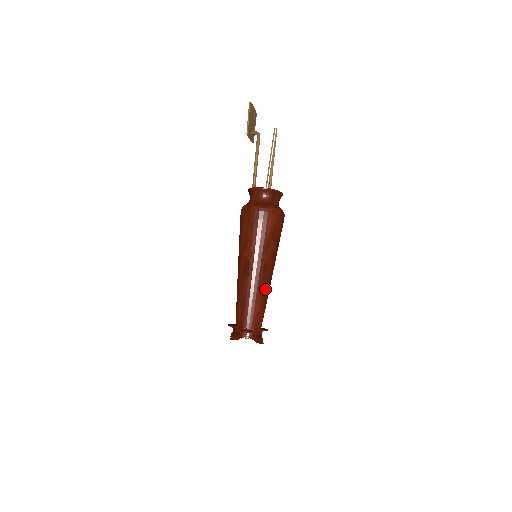
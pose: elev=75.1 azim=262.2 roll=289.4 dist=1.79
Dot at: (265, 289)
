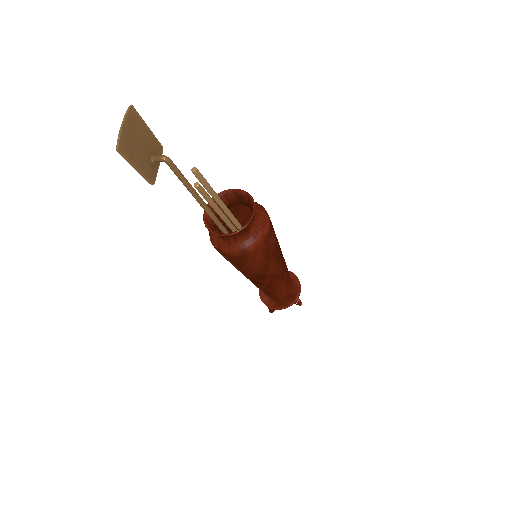
Dot at: (283, 280)
